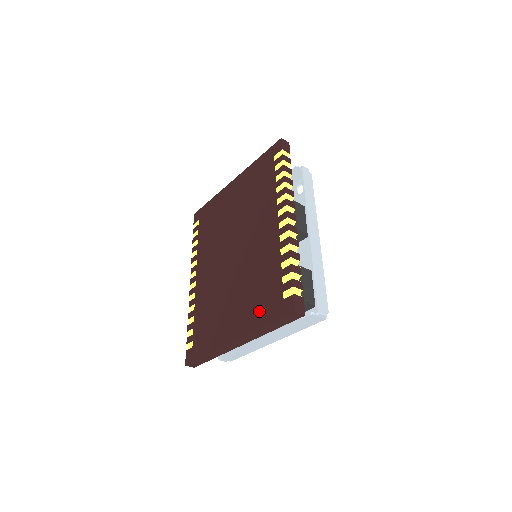
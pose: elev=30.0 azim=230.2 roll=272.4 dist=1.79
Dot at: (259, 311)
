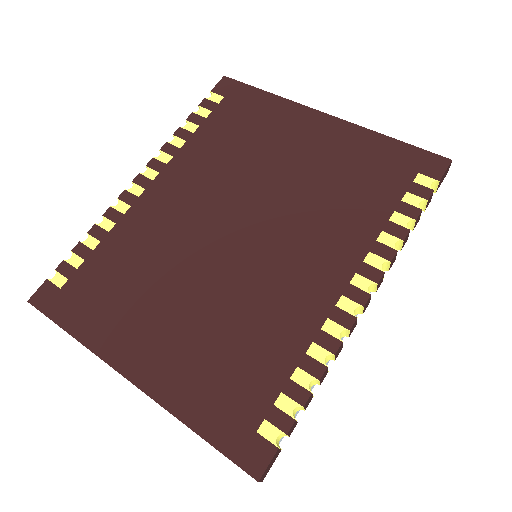
Dot at: (205, 392)
